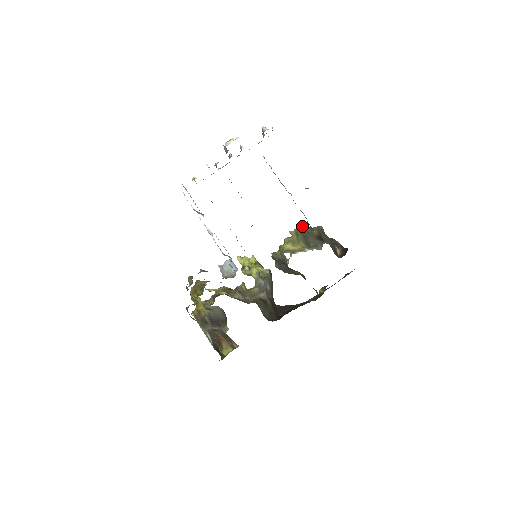
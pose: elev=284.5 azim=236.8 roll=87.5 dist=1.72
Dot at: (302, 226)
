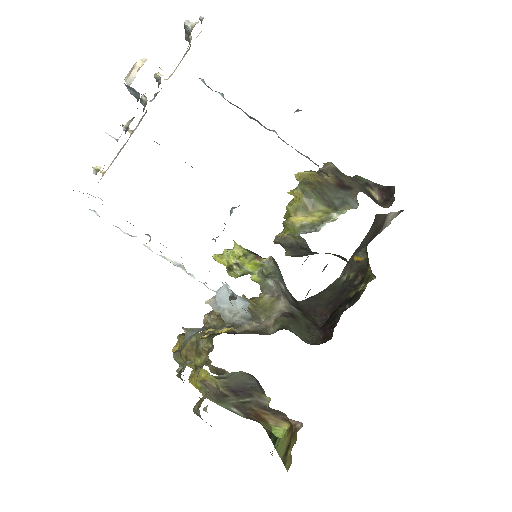
Dot at: (305, 176)
